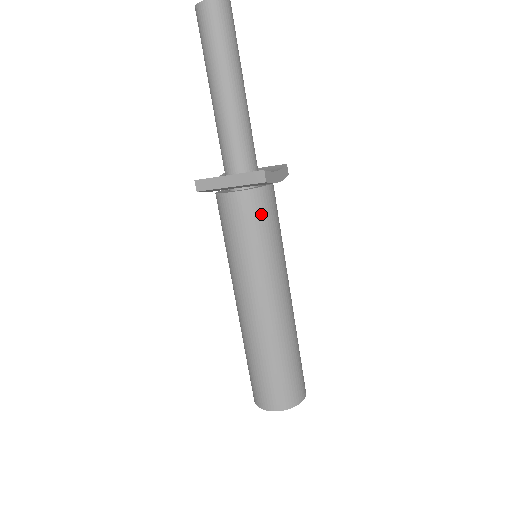
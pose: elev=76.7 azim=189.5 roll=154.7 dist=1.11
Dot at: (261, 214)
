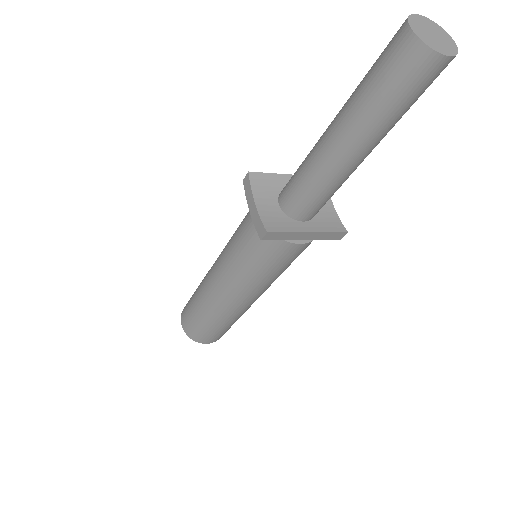
Dot at: occluded
